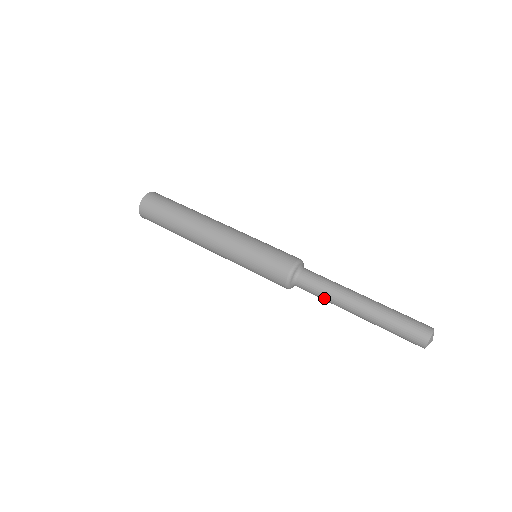
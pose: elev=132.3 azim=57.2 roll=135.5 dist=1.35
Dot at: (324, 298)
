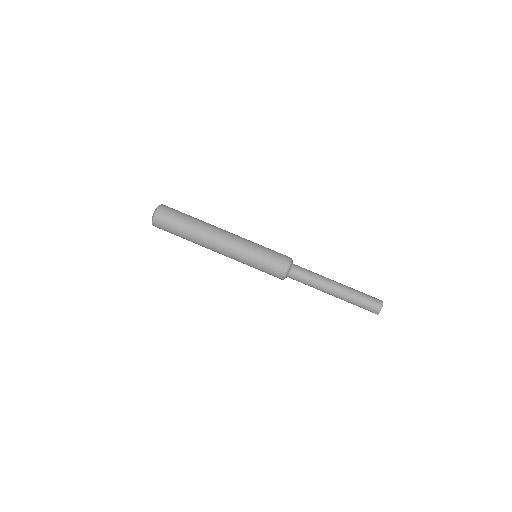
Dot at: (310, 286)
